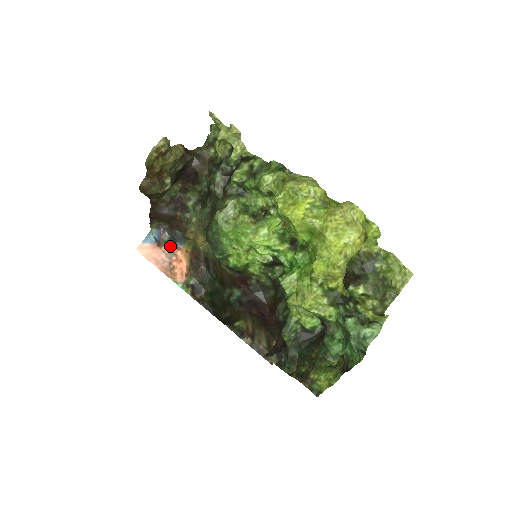
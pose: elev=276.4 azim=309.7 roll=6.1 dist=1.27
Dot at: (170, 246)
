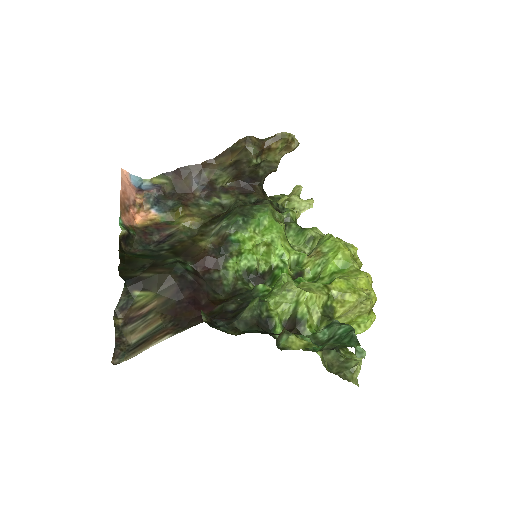
Dot at: (146, 202)
